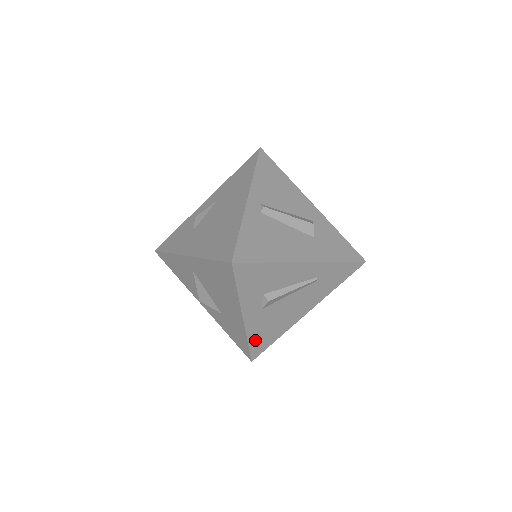
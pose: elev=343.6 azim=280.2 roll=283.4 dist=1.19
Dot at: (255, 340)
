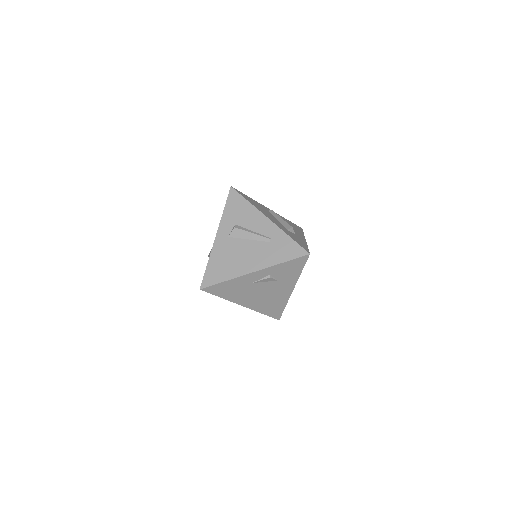
Dot at: (212, 266)
